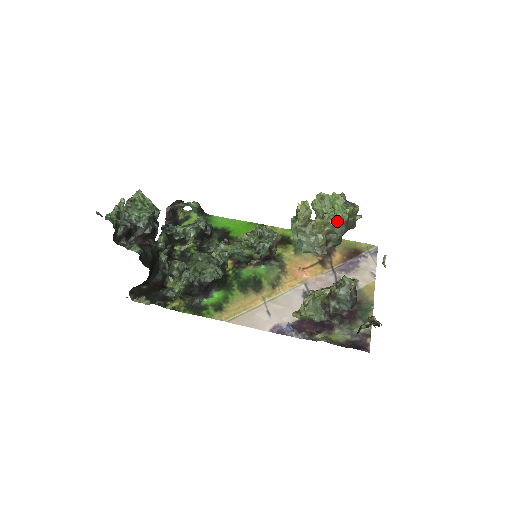
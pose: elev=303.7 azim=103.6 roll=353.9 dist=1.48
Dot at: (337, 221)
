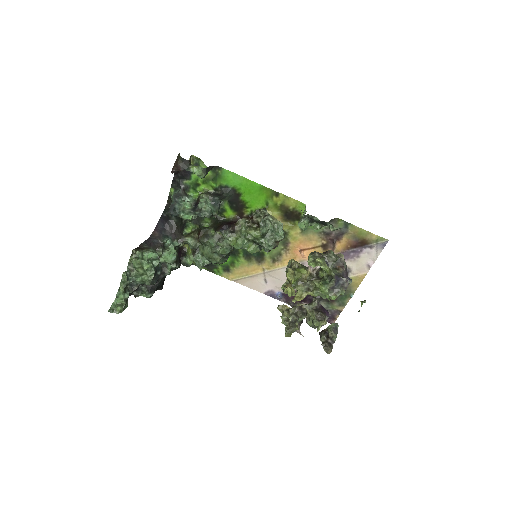
Dot at: (320, 296)
